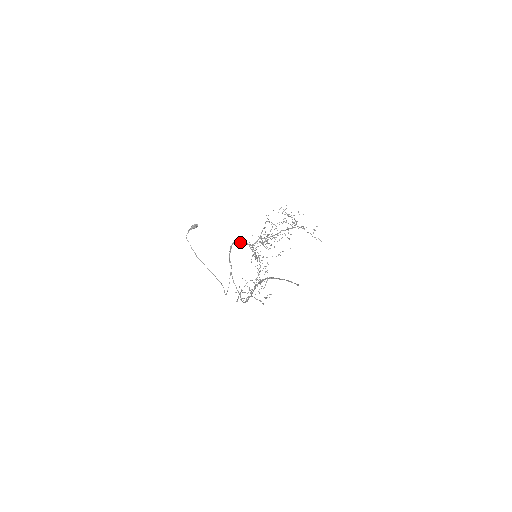
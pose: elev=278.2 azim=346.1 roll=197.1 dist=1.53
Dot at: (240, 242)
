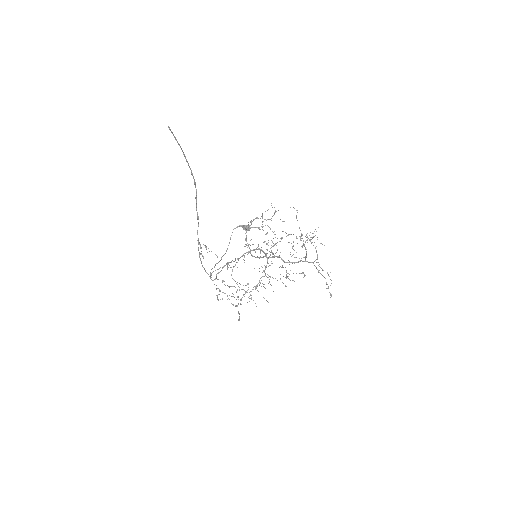
Dot at: (263, 252)
